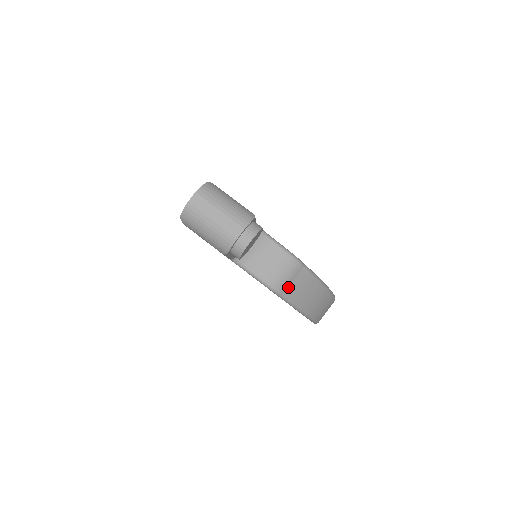
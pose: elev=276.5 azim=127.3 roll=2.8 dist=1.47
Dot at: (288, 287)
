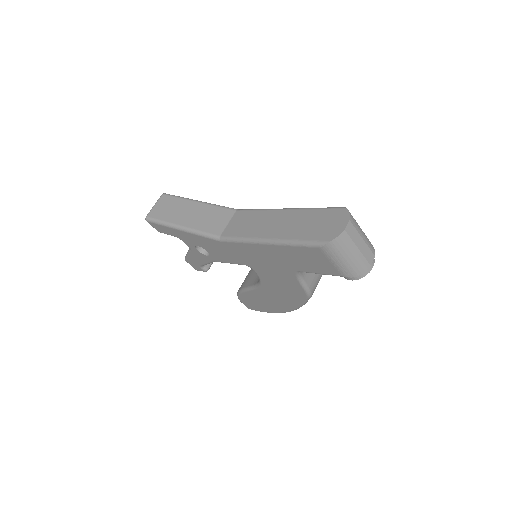
Dot at: occluded
